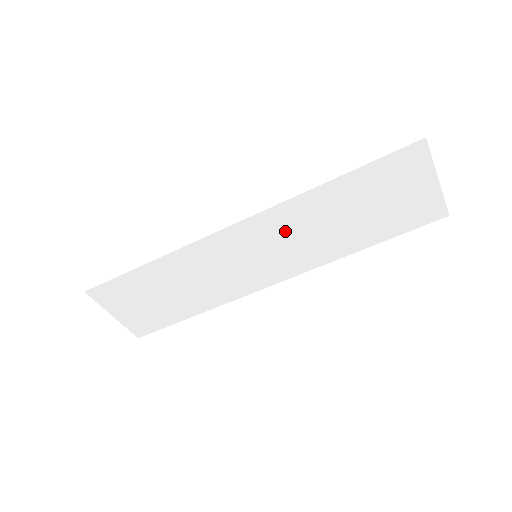
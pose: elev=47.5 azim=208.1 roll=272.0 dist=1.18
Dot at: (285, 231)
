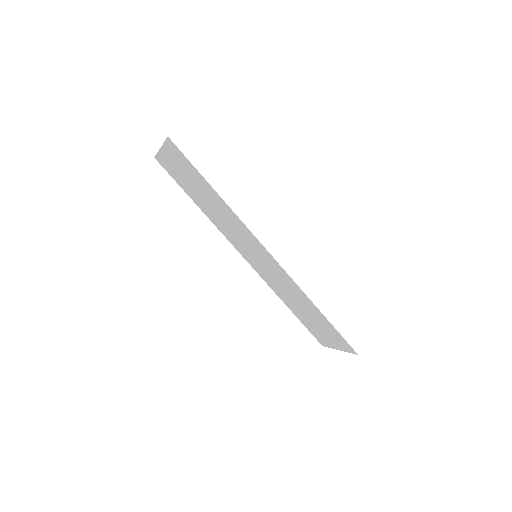
Dot at: (279, 277)
